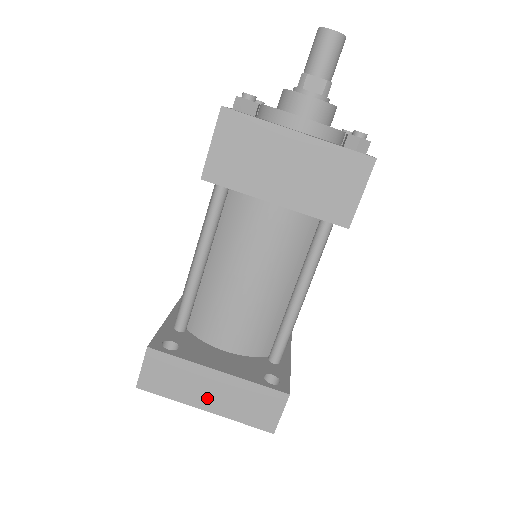
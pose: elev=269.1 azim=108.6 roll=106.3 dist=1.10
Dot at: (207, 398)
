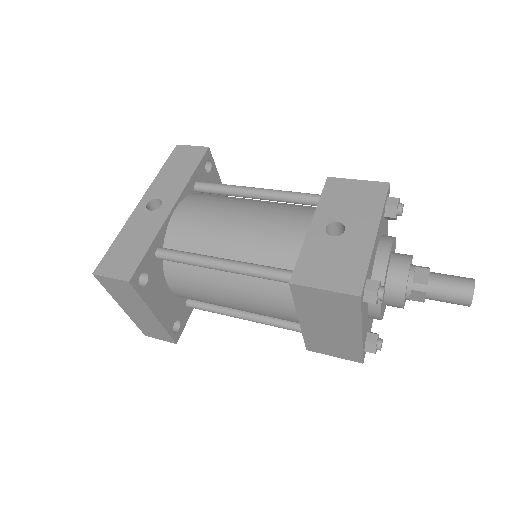
Dot at: (131, 310)
